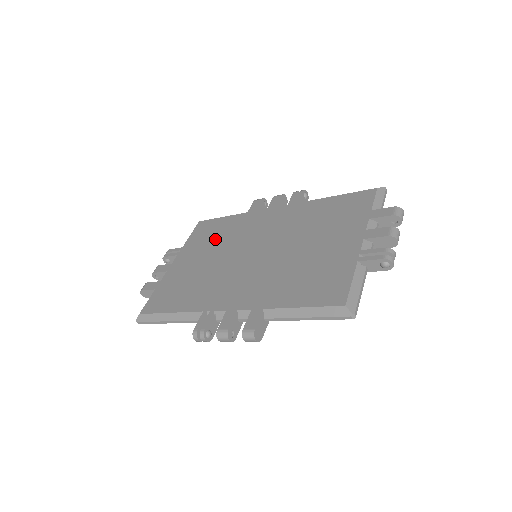
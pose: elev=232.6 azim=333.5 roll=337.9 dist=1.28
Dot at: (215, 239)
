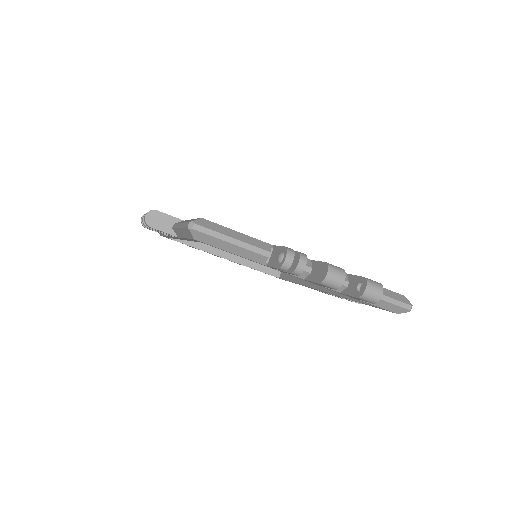
Dot at: occluded
